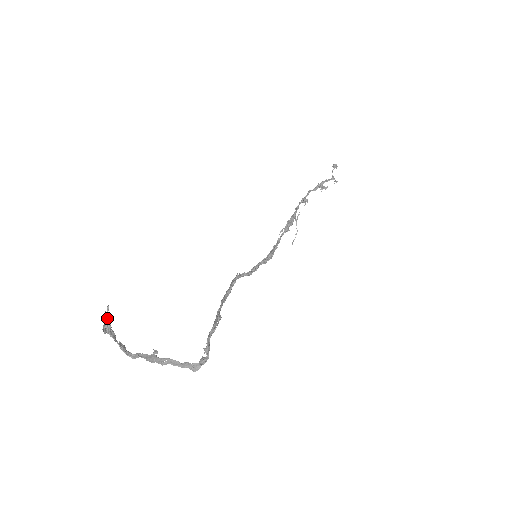
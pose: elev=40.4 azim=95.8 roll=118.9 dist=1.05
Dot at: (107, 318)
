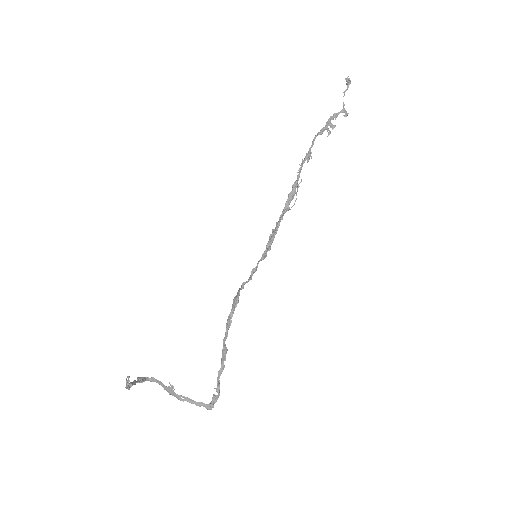
Dot at: (129, 384)
